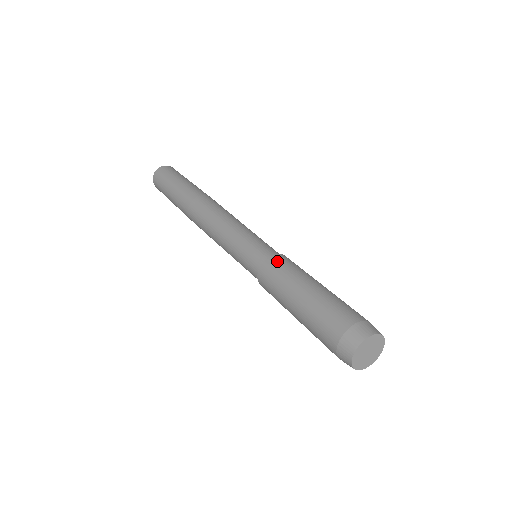
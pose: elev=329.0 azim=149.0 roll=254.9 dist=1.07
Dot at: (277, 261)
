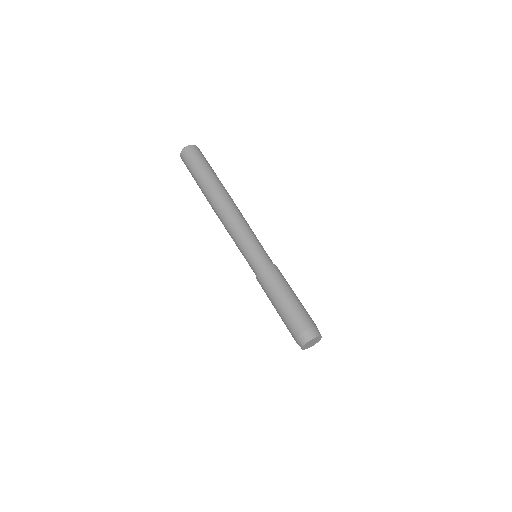
Dot at: (278, 270)
